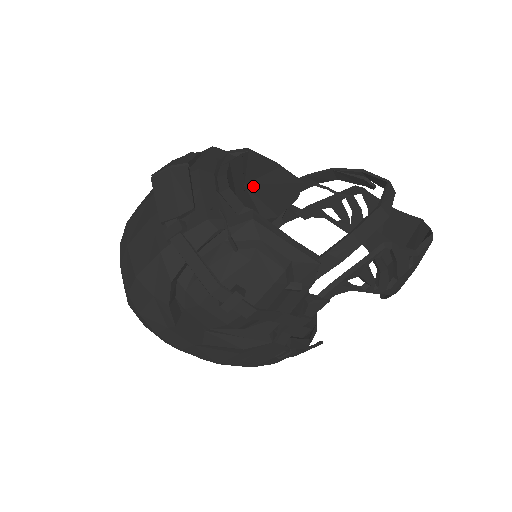
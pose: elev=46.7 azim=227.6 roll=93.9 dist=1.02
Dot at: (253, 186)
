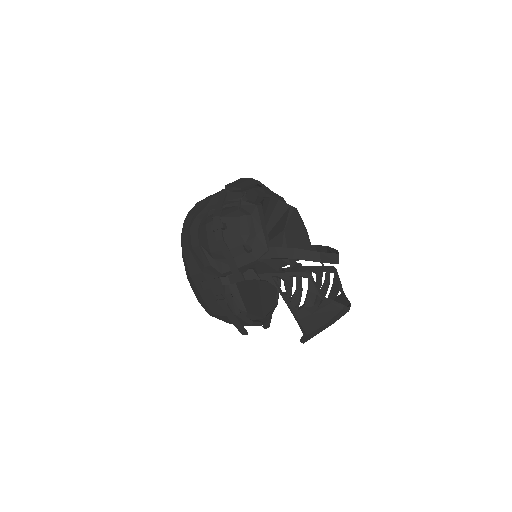
Dot at: (288, 233)
